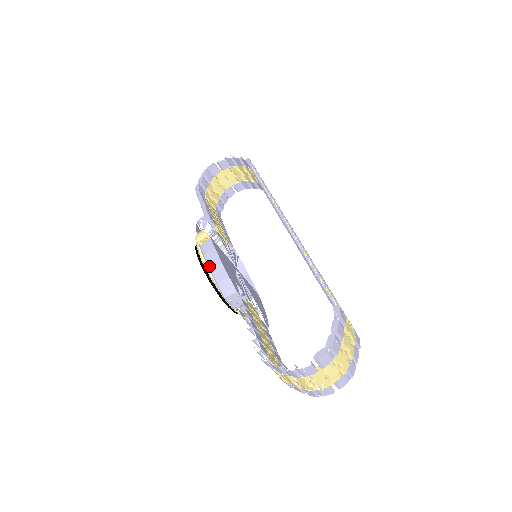
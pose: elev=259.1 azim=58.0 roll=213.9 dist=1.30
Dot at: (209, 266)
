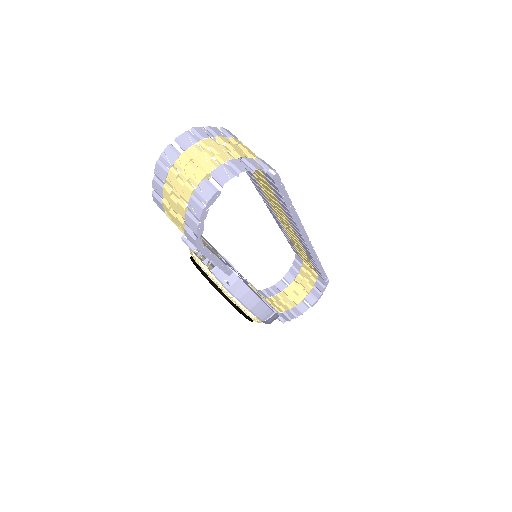
Dot at: occluded
